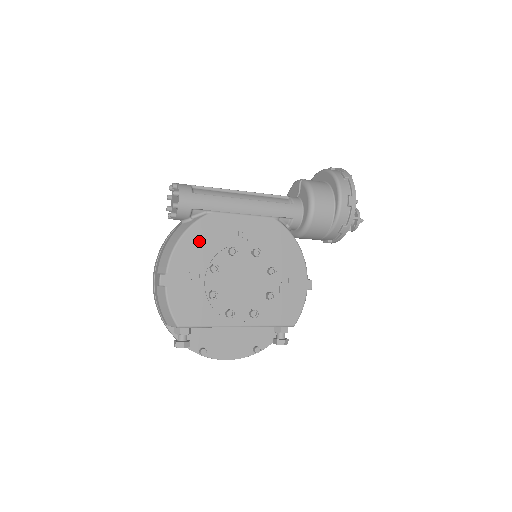
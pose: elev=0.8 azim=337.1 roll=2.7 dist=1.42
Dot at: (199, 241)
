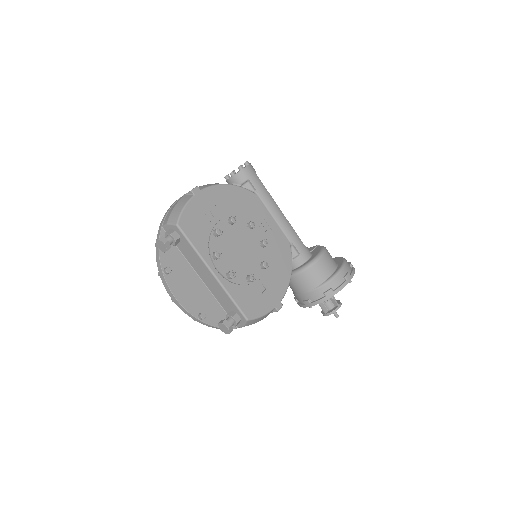
Dot at: (236, 199)
